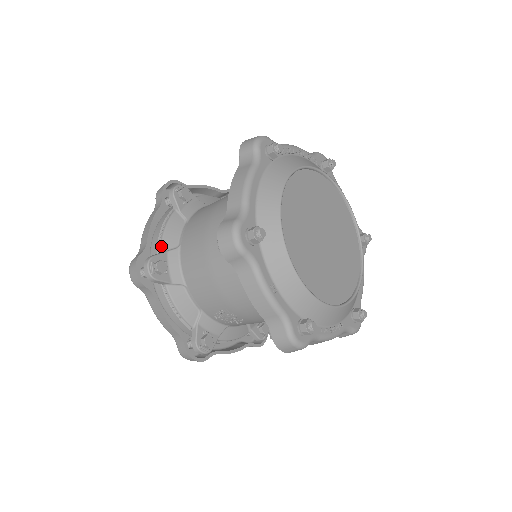
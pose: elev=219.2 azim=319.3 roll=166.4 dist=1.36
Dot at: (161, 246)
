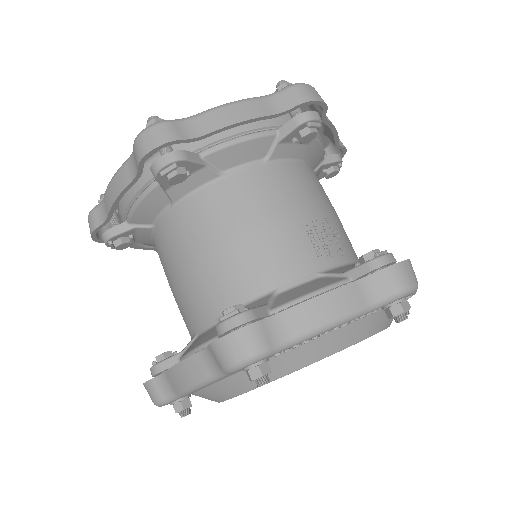
Dot at: (129, 219)
